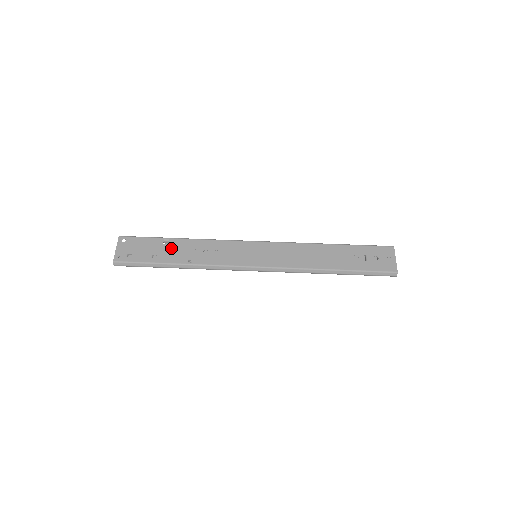
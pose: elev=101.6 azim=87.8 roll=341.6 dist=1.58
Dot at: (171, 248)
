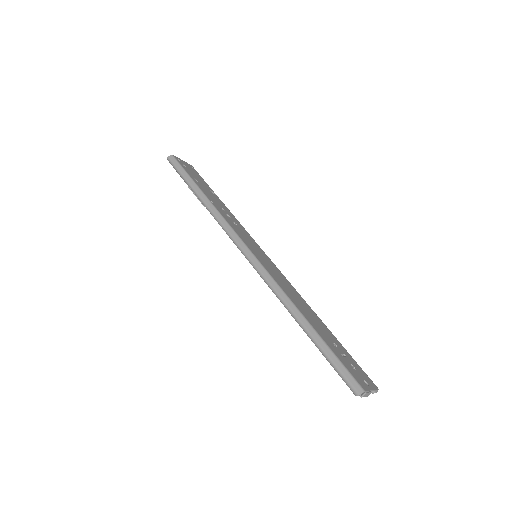
Dot at: (211, 193)
